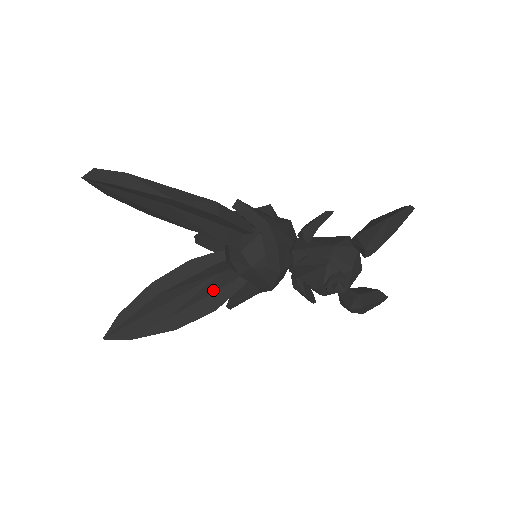
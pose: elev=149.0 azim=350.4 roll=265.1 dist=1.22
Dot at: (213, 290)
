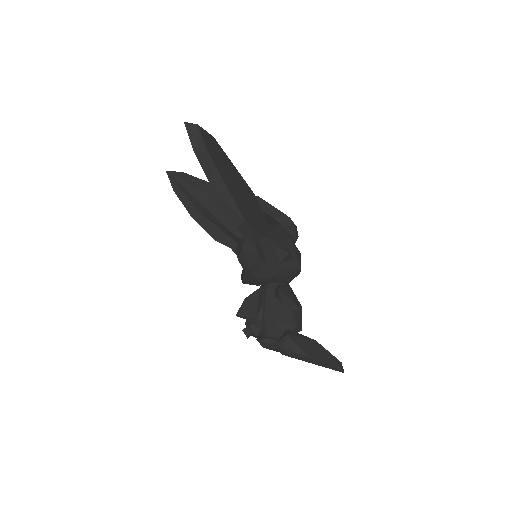
Dot at: (226, 232)
